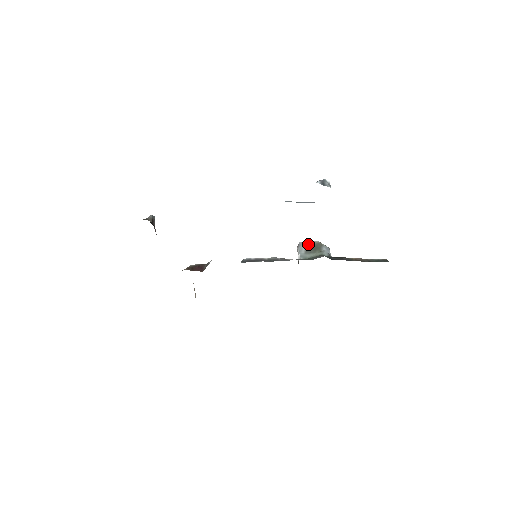
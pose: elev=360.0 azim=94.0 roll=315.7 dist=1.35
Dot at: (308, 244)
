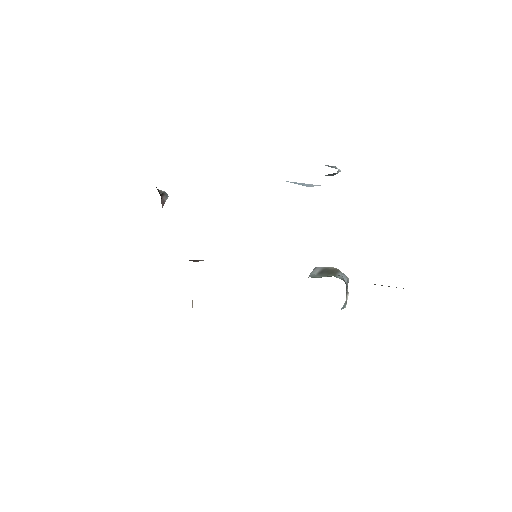
Dot at: (323, 268)
